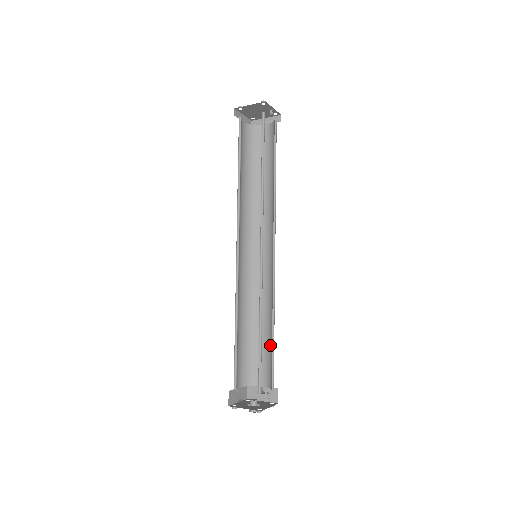
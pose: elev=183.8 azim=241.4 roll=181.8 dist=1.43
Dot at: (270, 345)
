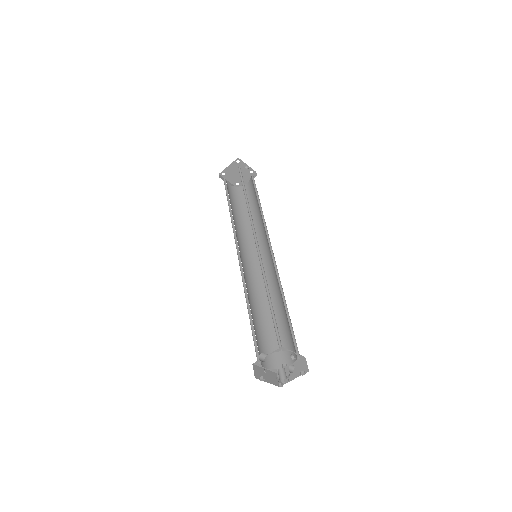
Dot at: (287, 321)
